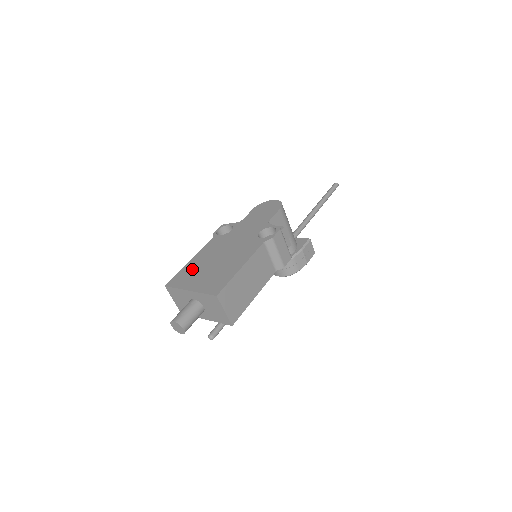
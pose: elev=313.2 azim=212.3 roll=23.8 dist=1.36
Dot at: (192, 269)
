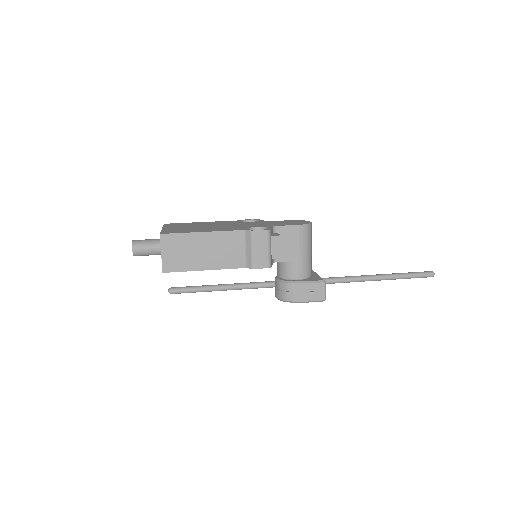
Dot at: (190, 224)
